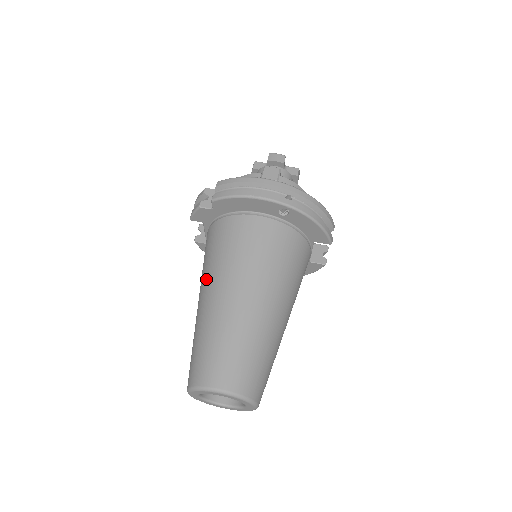
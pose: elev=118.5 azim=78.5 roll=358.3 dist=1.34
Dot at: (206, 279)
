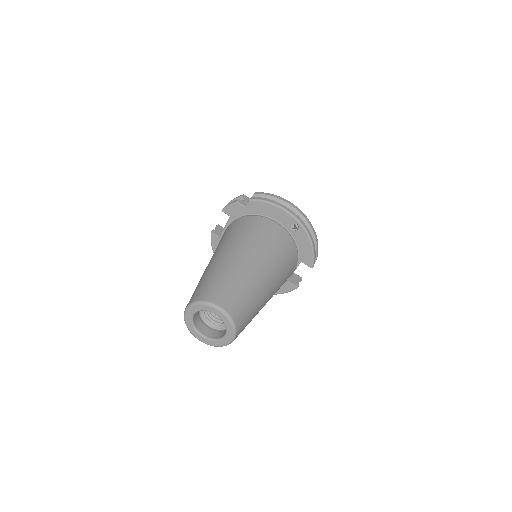
Dot at: (225, 245)
